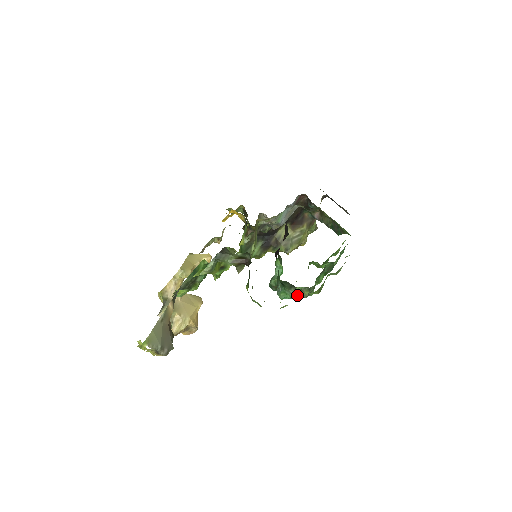
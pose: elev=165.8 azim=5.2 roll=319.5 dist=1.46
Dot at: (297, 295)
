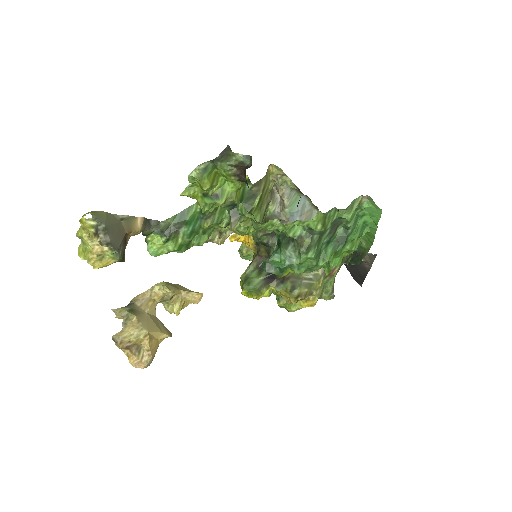
Dot at: (294, 262)
